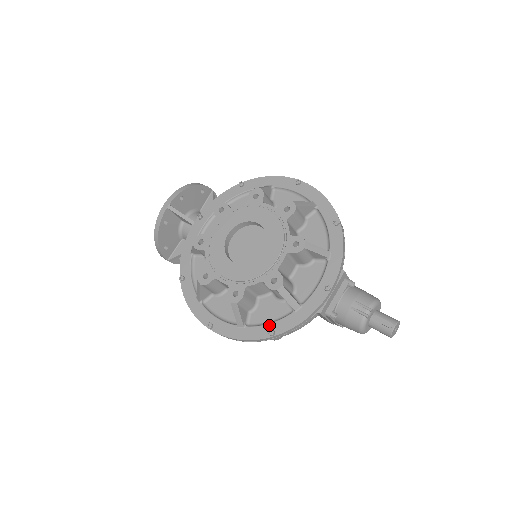
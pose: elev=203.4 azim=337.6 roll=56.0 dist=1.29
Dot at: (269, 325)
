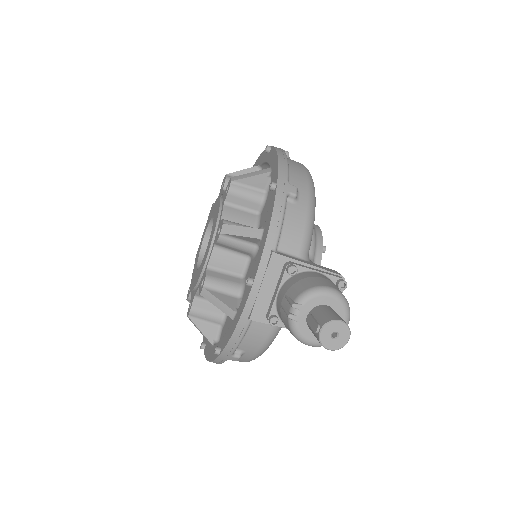
Dot at: (221, 341)
